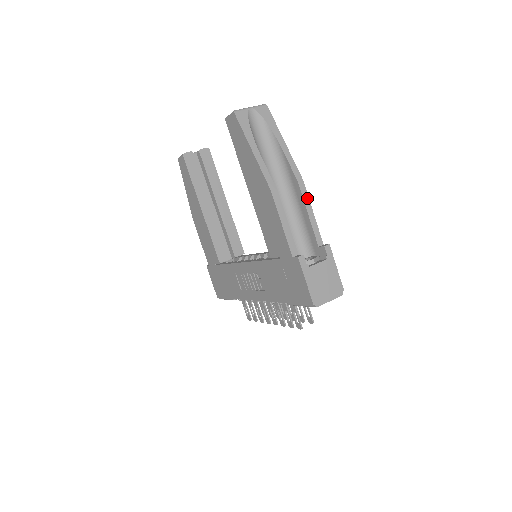
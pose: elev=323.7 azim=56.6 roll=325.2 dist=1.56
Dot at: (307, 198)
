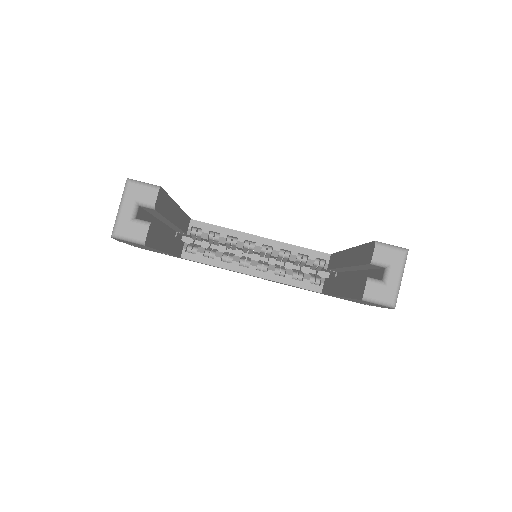
Dot at: occluded
